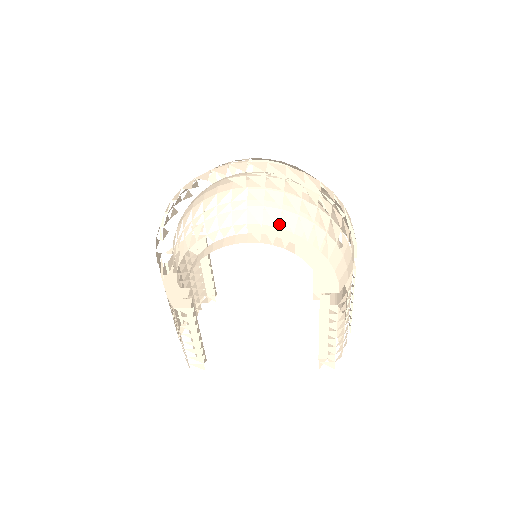
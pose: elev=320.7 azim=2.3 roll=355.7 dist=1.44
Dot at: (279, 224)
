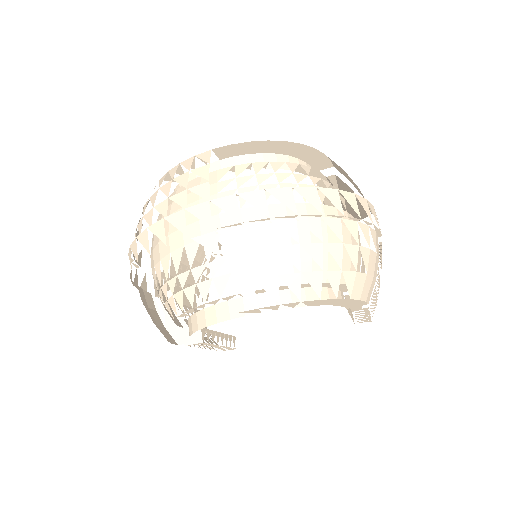
Dot at: (278, 281)
